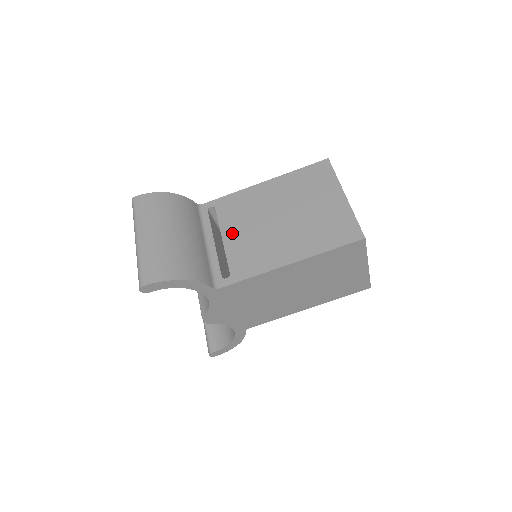
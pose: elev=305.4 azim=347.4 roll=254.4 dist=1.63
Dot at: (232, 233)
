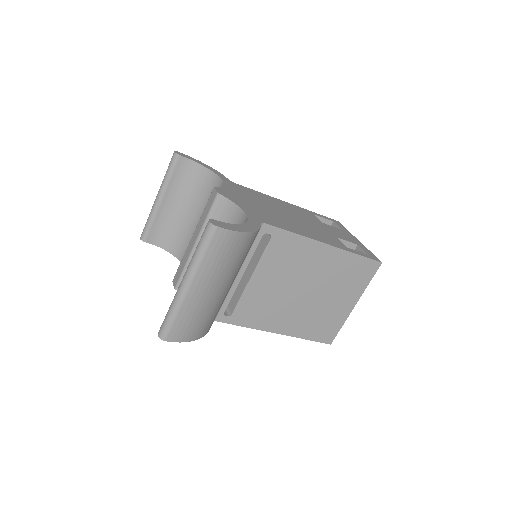
Dot at: (262, 278)
